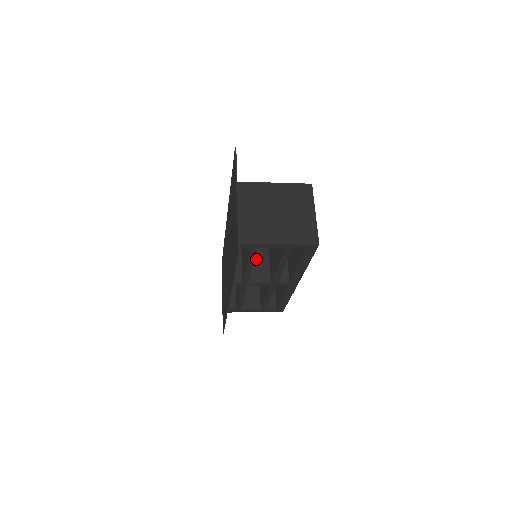
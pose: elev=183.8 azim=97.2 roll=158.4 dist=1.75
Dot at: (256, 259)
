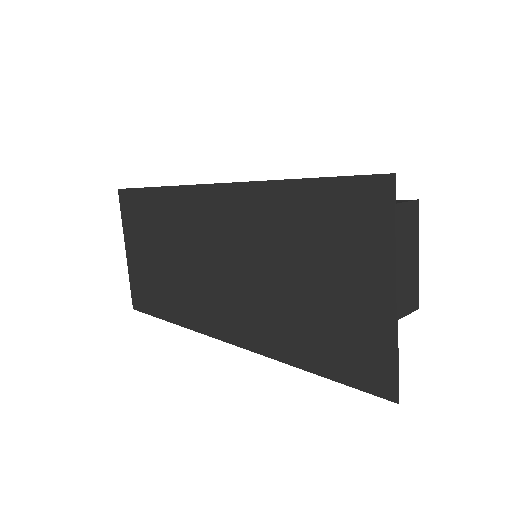
Dot at: occluded
